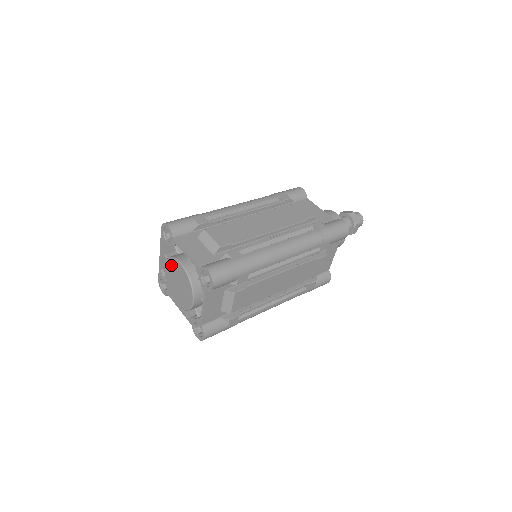
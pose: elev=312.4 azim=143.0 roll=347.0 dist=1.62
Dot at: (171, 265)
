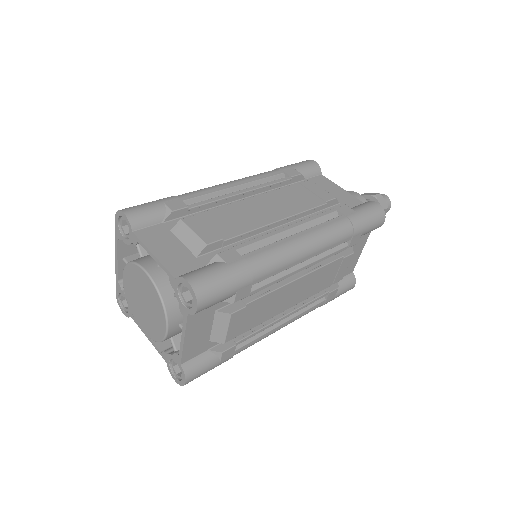
Dot at: (132, 274)
